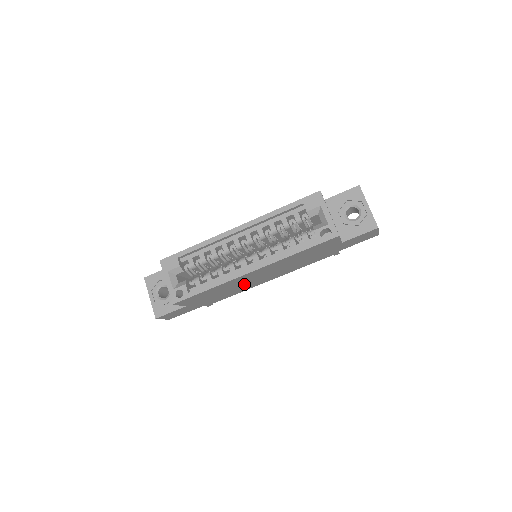
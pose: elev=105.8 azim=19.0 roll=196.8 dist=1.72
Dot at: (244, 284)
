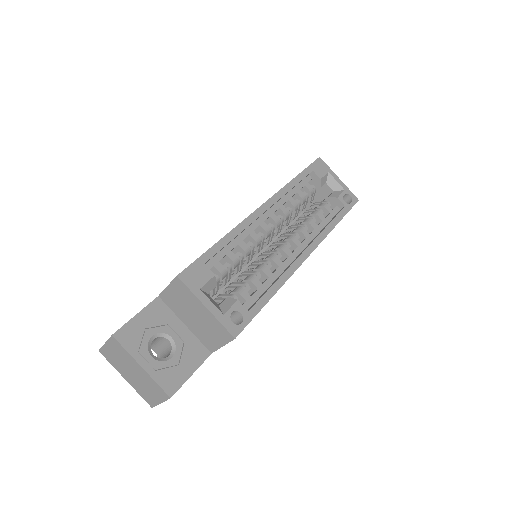
Dot at: occluded
